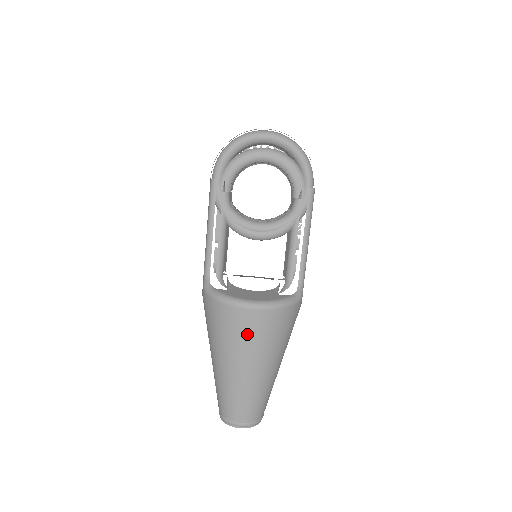
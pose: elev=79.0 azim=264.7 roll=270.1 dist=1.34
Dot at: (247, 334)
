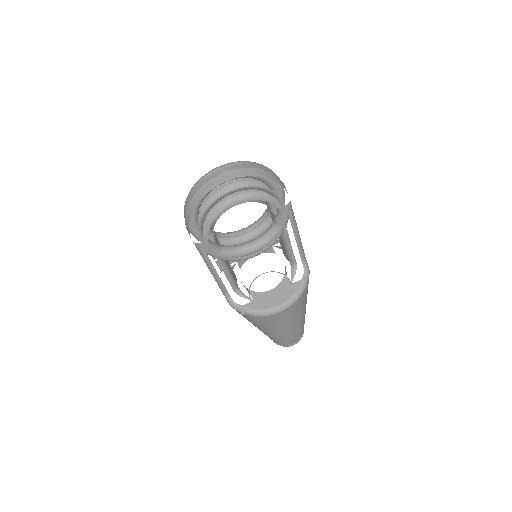
Dot at: (282, 320)
